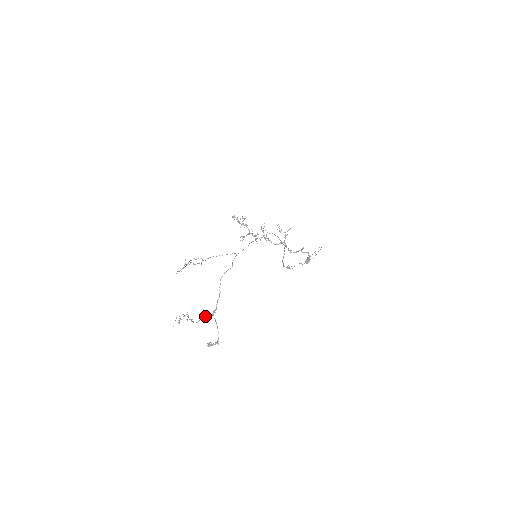
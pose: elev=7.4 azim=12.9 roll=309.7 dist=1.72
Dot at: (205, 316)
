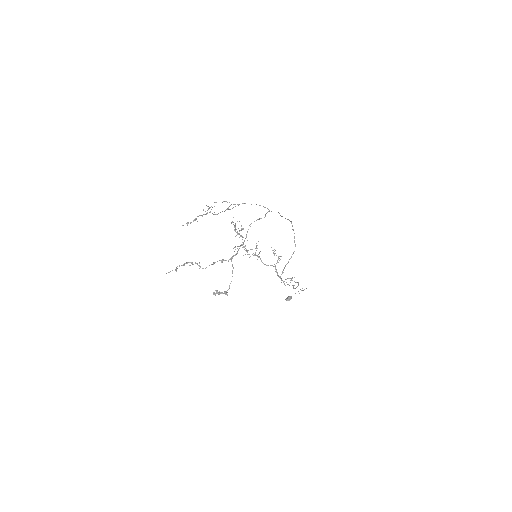
Dot at: (220, 260)
